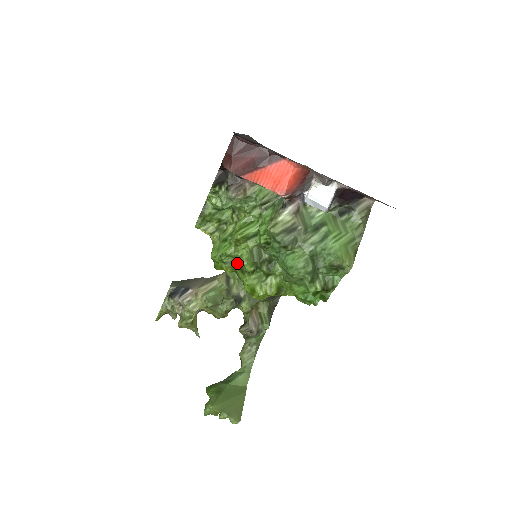
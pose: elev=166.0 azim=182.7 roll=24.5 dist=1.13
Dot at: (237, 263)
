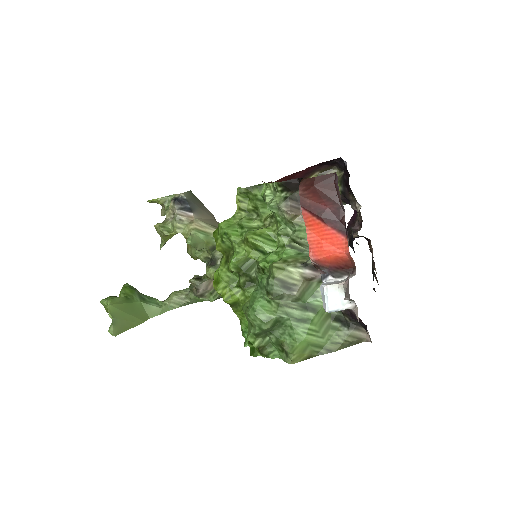
Dot at: (230, 251)
